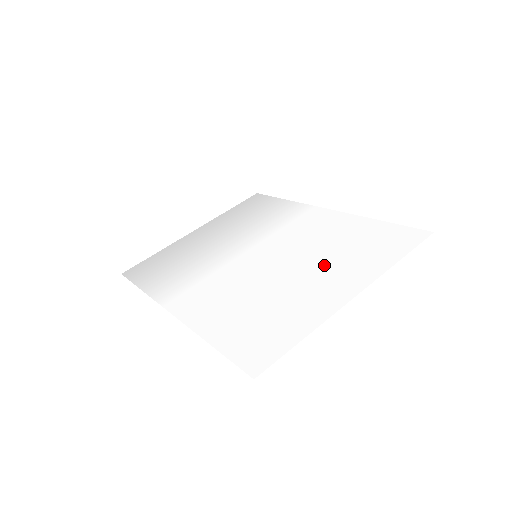
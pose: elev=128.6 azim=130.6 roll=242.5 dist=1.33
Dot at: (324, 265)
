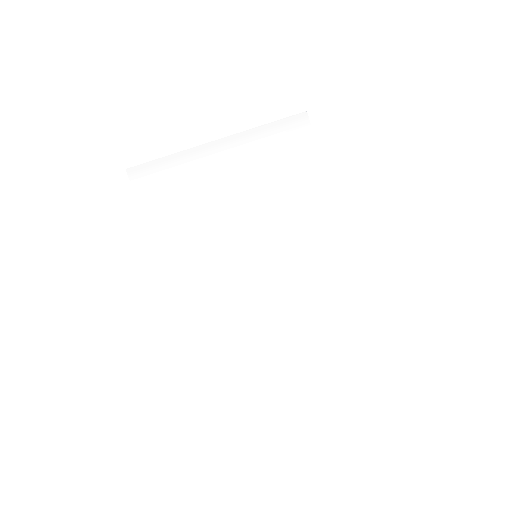
Dot at: (295, 316)
